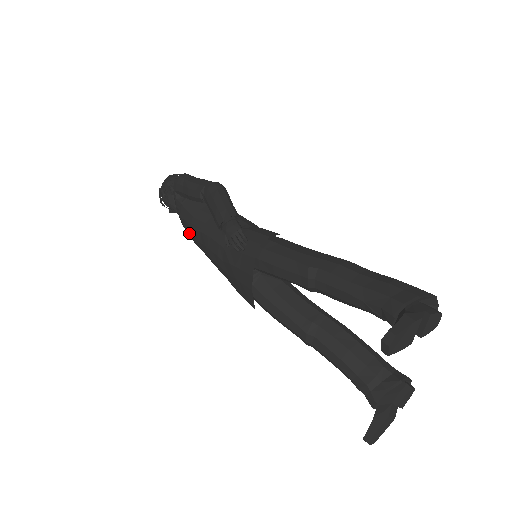
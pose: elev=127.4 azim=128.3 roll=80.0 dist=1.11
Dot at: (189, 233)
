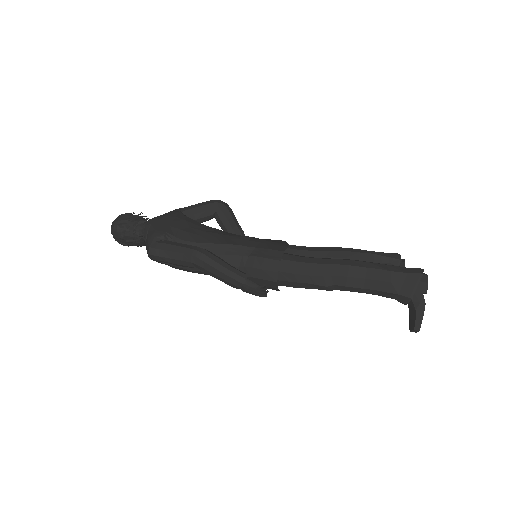
Dot at: occluded
